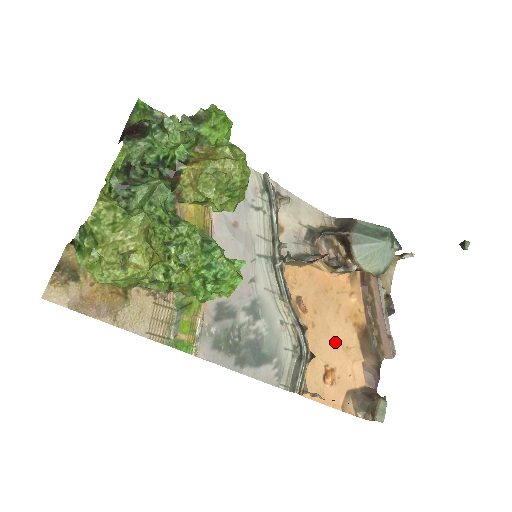
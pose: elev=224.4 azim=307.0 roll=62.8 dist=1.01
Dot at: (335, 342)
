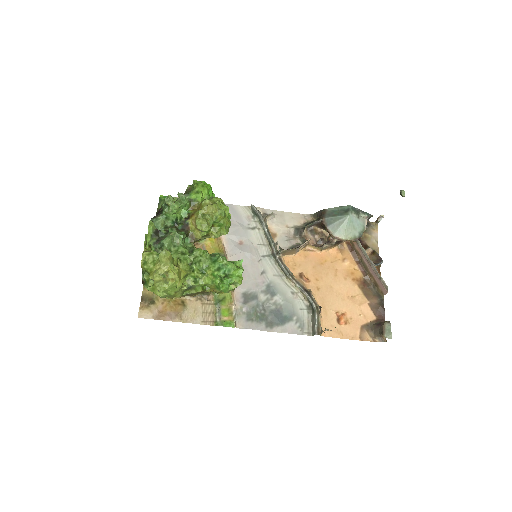
Dot at: (340, 295)
